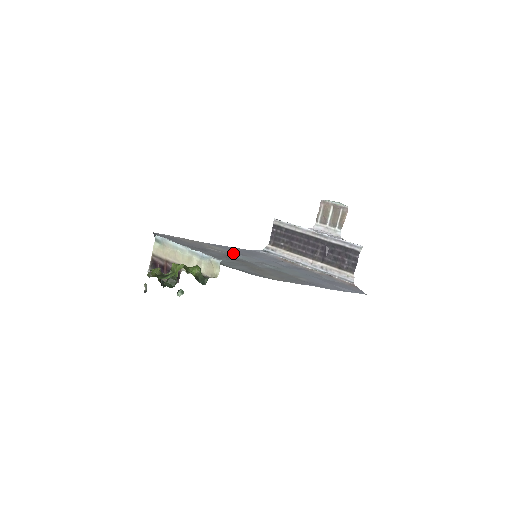
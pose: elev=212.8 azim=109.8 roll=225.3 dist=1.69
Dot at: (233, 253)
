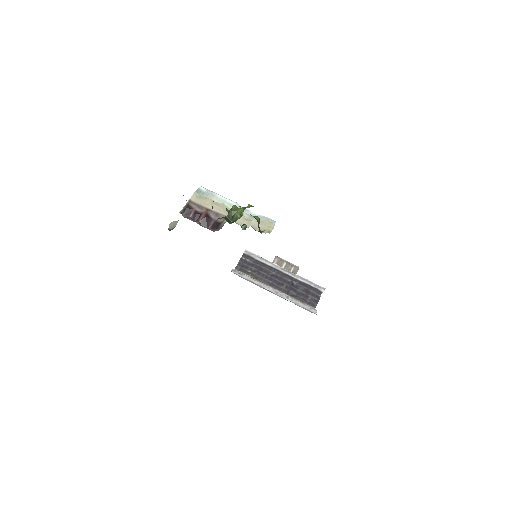
Dot at: occluded
